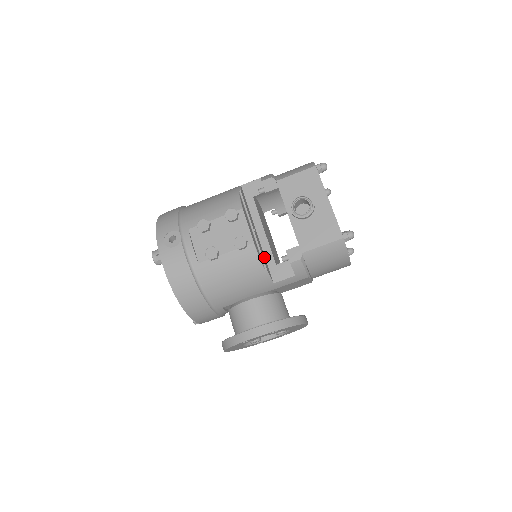
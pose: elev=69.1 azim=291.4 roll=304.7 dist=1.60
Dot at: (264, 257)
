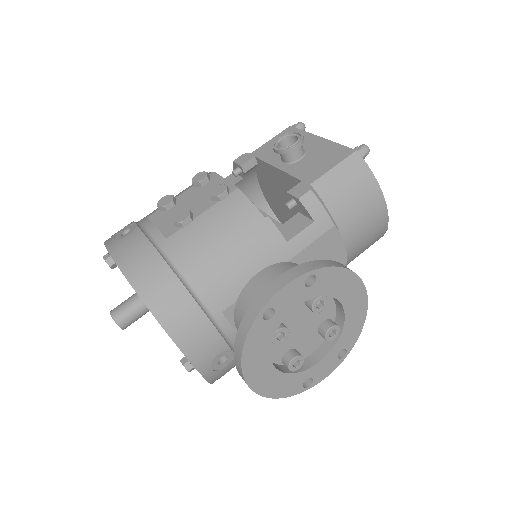
Dot at: occluded
